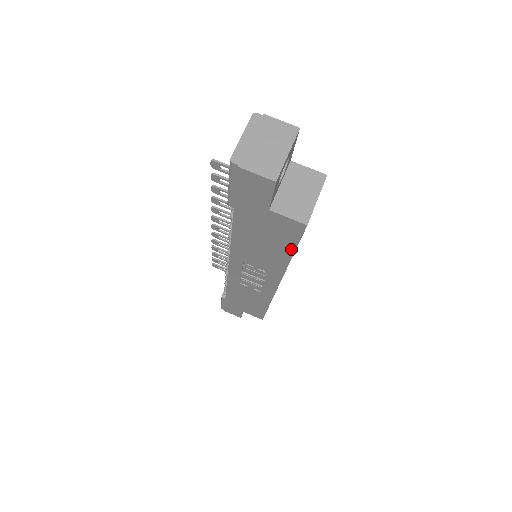
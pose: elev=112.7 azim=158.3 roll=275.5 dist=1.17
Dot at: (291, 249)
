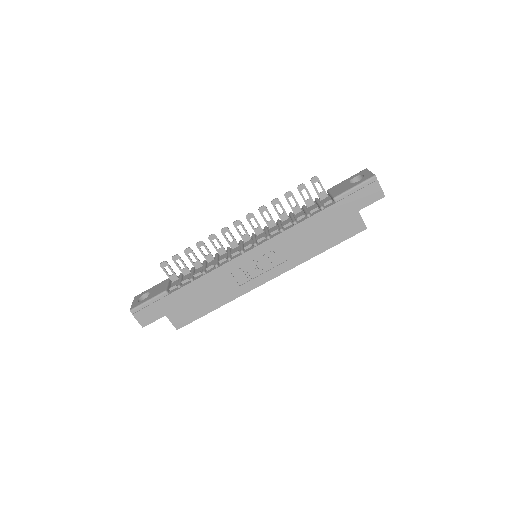
Dot at: (333, 244)
